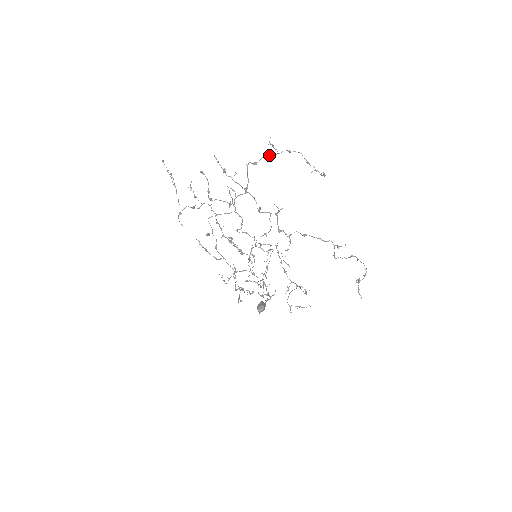
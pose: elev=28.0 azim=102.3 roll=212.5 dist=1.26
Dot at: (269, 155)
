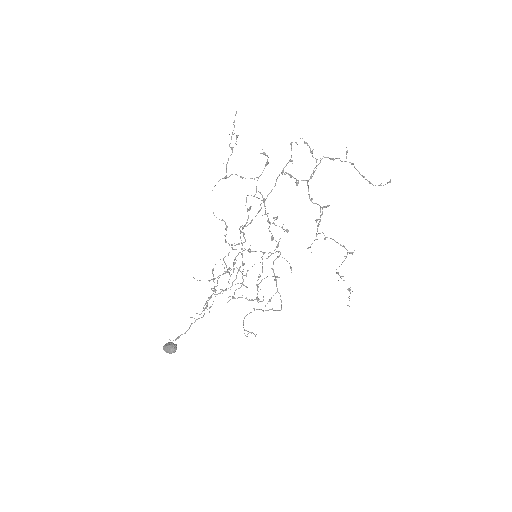
Dot at: occluded
